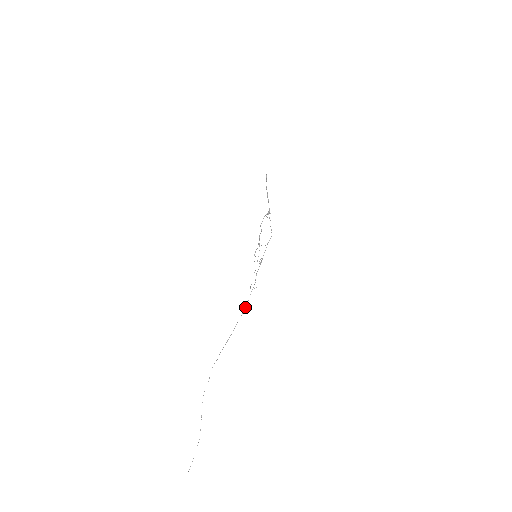
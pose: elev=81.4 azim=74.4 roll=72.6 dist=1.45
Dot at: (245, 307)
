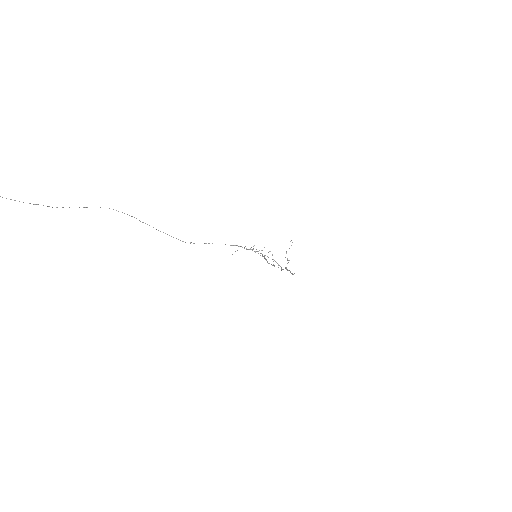
Dot at: occluded
